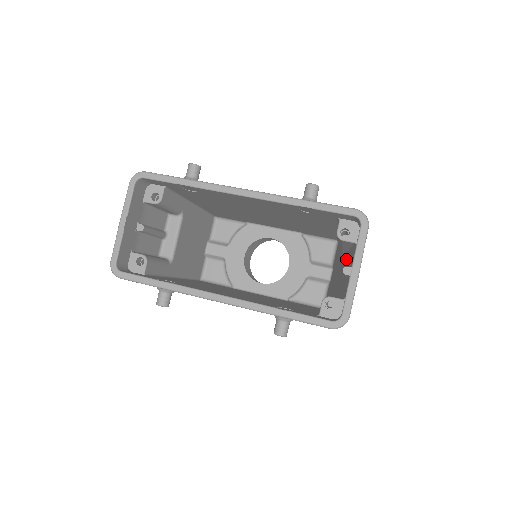
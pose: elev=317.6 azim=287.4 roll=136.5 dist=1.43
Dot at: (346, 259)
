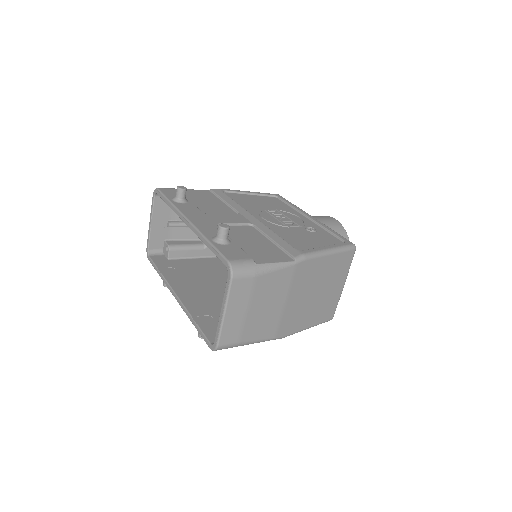
Dot at: occluded
